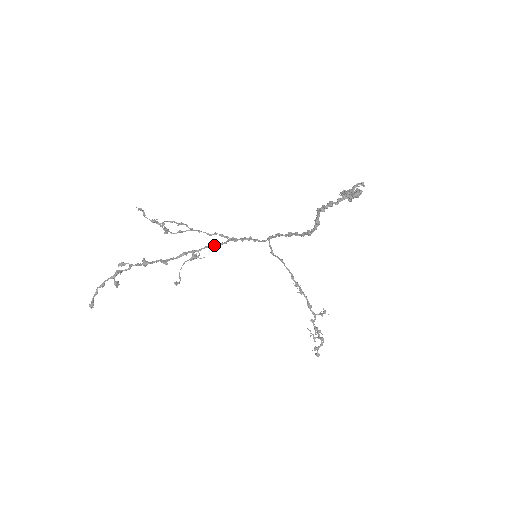
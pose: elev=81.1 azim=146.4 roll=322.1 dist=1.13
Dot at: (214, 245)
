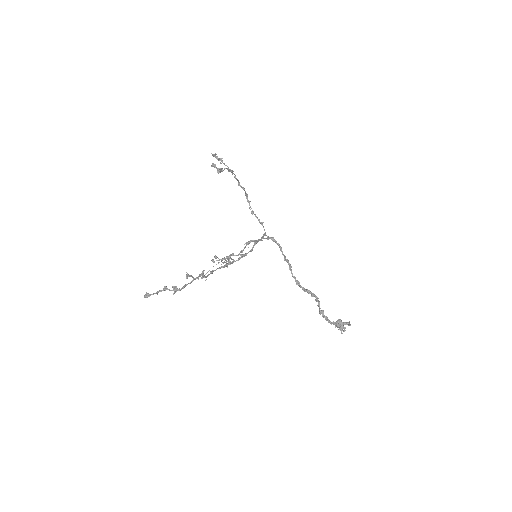
Dot at: (245, 254)
